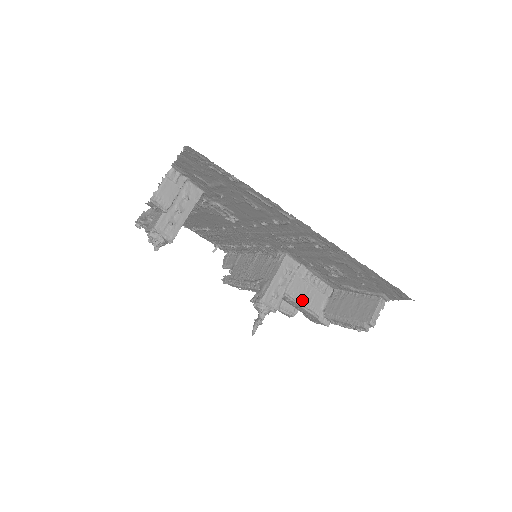
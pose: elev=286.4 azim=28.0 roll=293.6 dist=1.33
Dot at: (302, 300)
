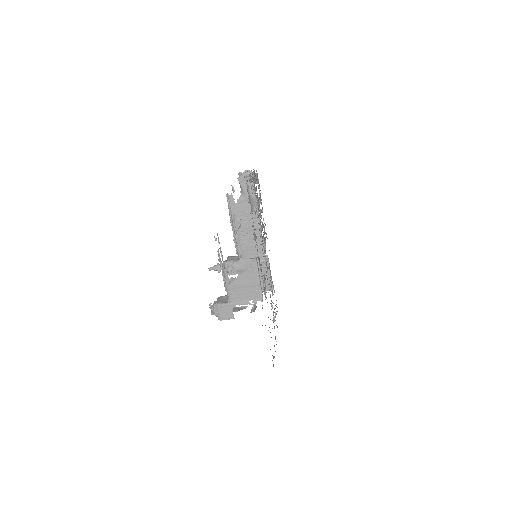
Dot at: occluded
